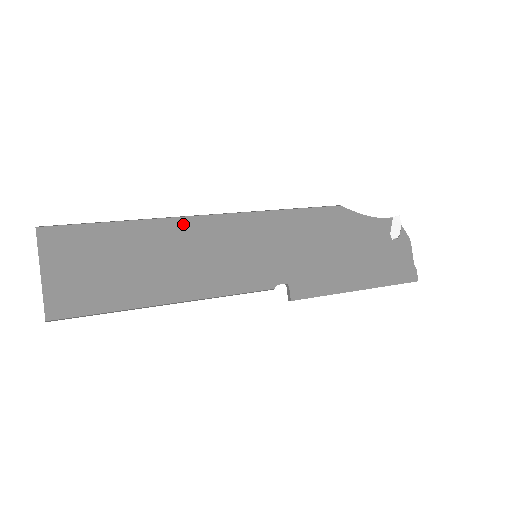
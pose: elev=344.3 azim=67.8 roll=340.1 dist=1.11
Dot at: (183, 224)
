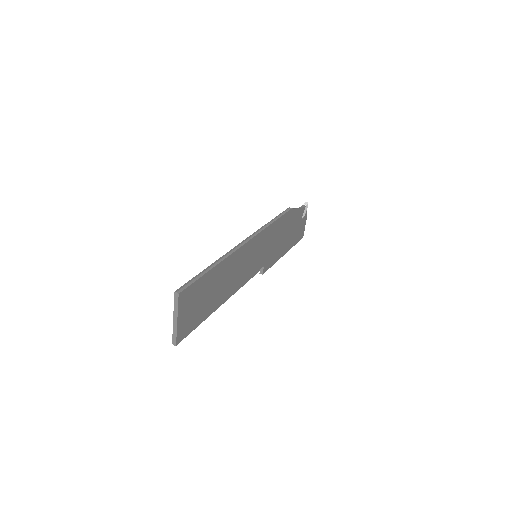
Dot at: (236, 254)
